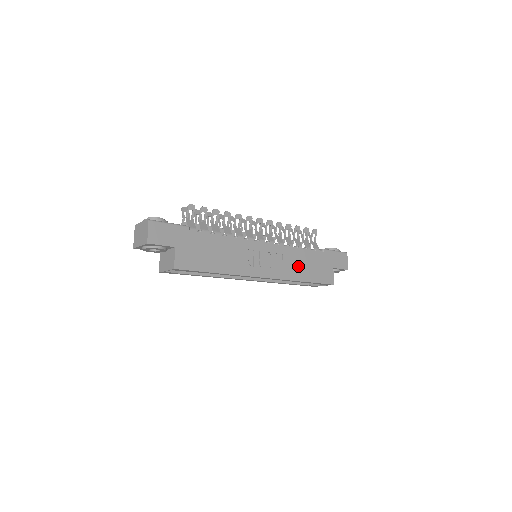
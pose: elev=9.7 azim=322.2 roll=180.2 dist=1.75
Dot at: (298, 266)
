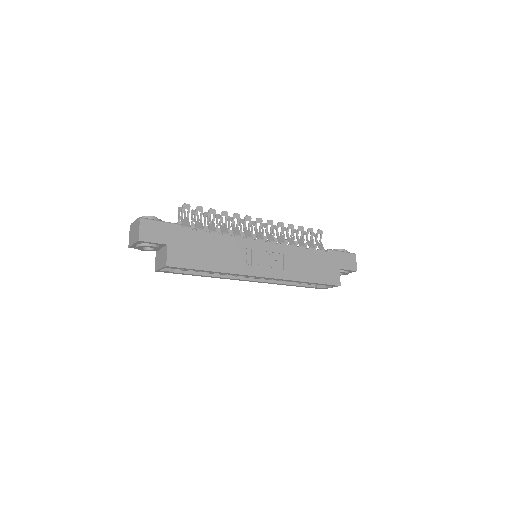
Dot at: (300, 266)
